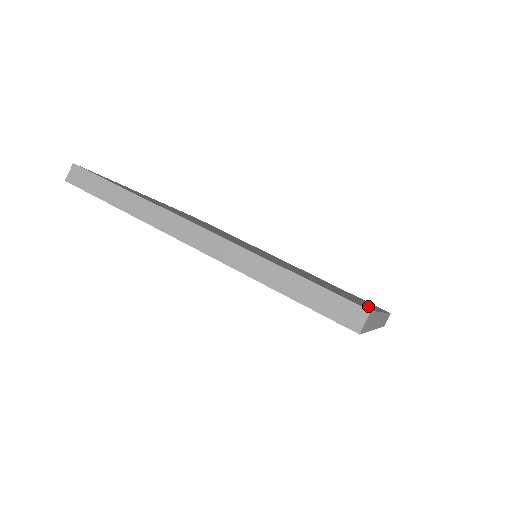
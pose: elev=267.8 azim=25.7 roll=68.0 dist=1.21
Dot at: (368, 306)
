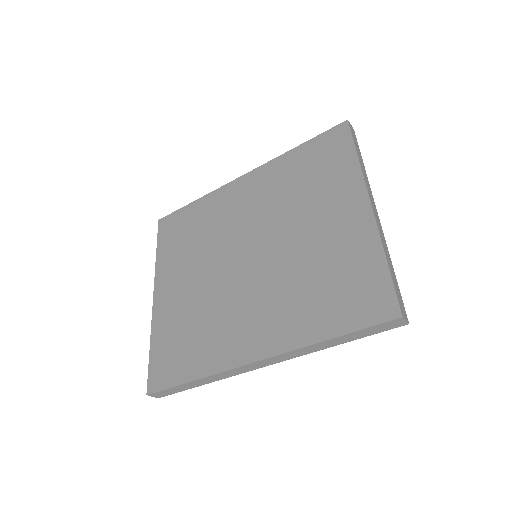
Dot at: (372, 249)
